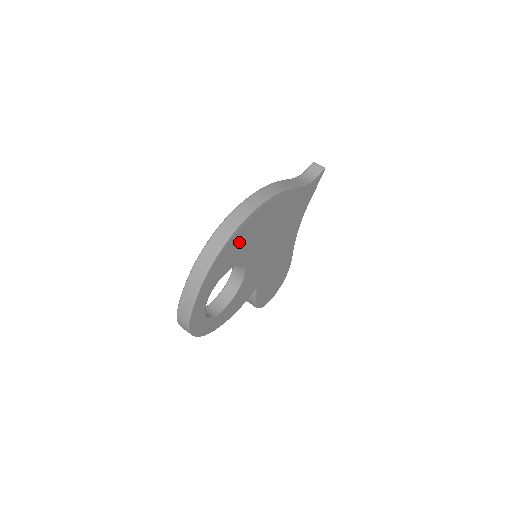
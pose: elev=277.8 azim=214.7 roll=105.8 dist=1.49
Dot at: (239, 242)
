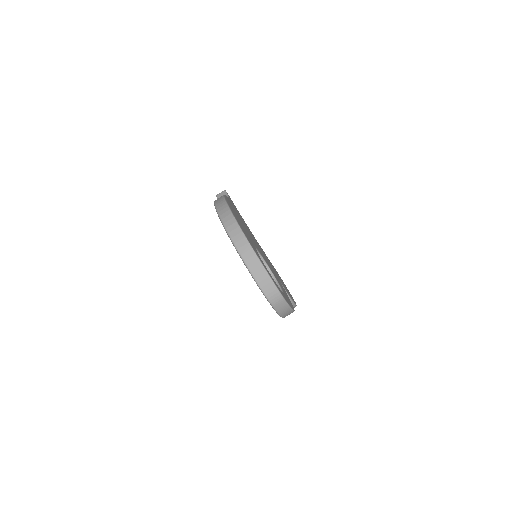
Dot at: occluded
